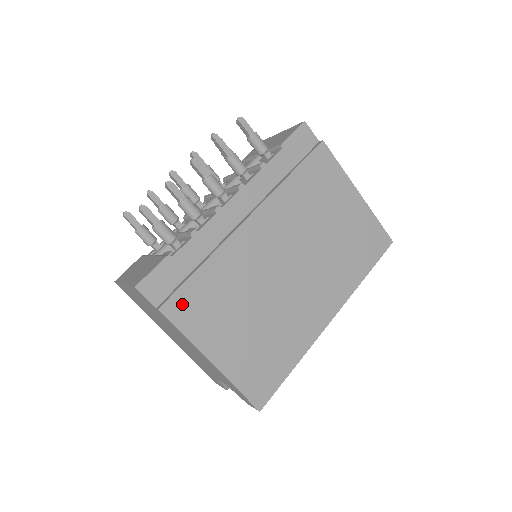
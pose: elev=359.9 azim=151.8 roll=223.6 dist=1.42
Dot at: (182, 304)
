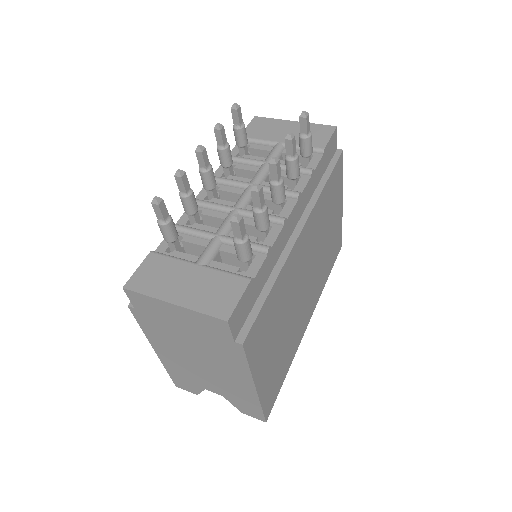
Dot at: (255, 333)
